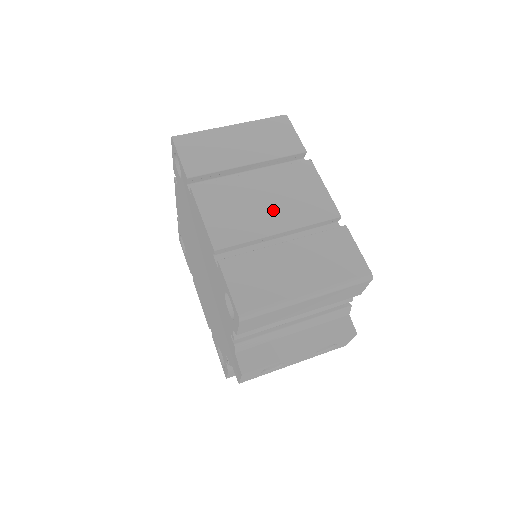
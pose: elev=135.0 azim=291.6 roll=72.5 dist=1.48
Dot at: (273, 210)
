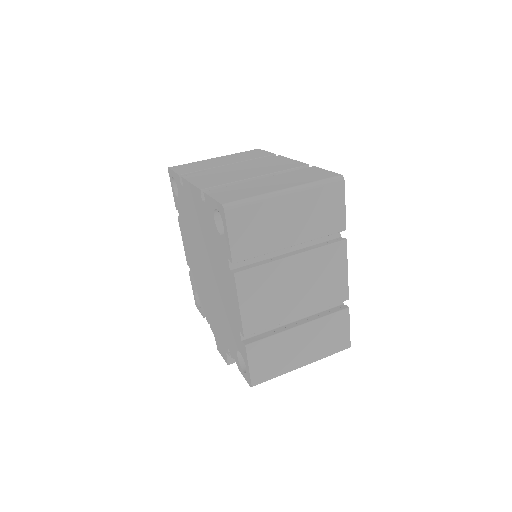
Dot at: (299, 296)
